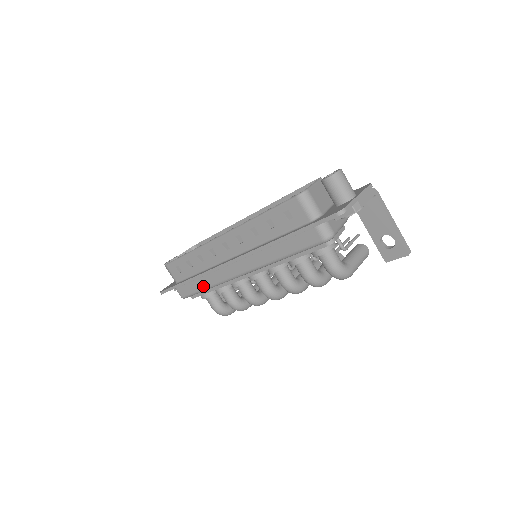
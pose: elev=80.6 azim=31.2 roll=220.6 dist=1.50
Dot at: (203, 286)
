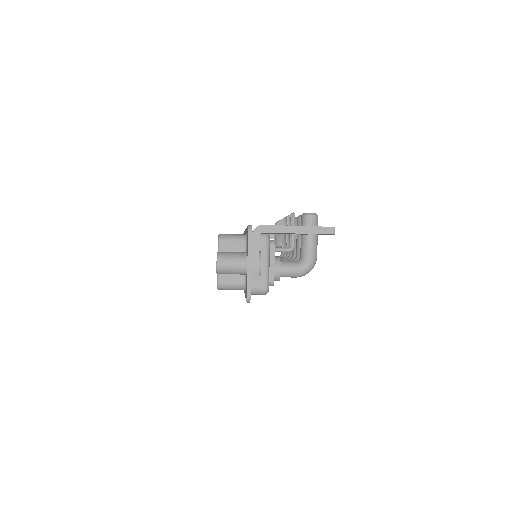
Dot at: occluded
